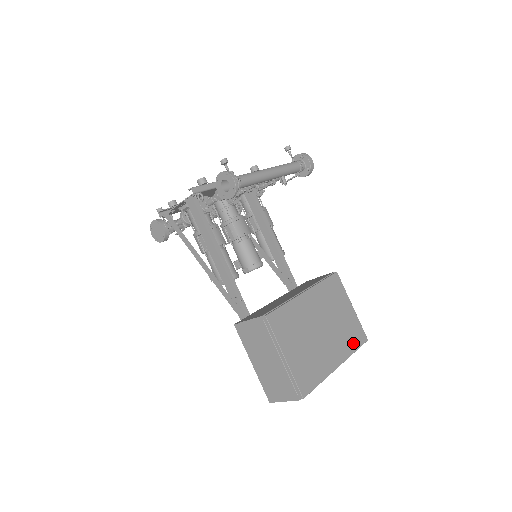
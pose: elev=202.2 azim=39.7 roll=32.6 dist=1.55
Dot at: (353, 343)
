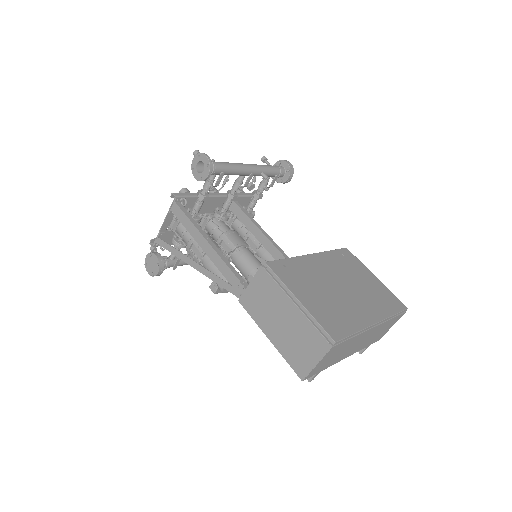
Dot at: (388, 307)
